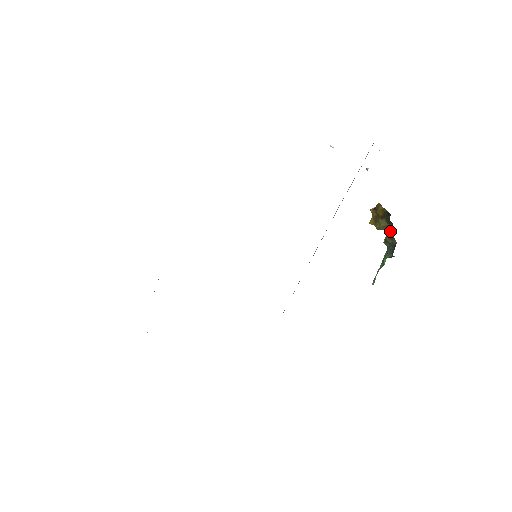
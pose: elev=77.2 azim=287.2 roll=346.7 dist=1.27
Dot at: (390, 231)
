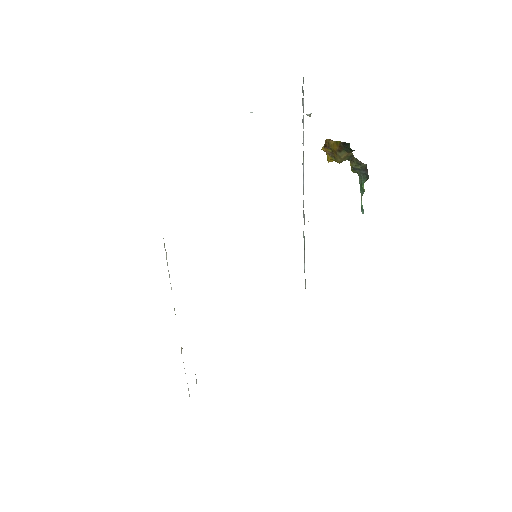
Dot at: (353, 158)
